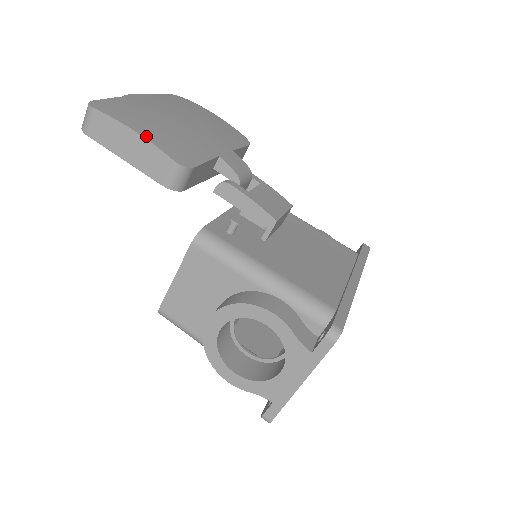
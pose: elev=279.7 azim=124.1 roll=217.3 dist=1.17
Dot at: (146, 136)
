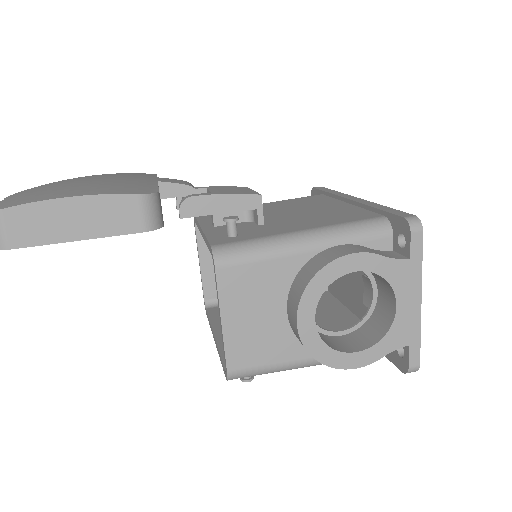
Dot at: (86, 194)
